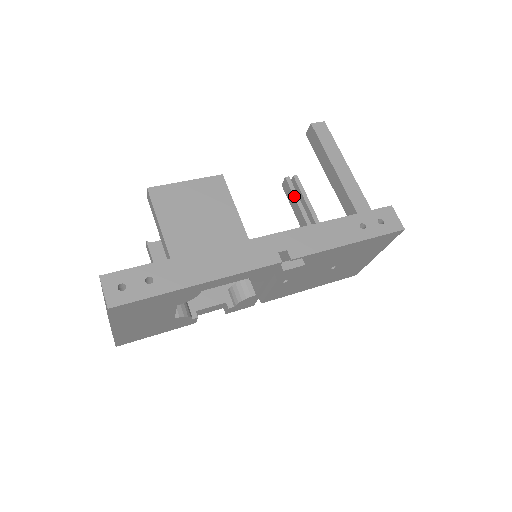
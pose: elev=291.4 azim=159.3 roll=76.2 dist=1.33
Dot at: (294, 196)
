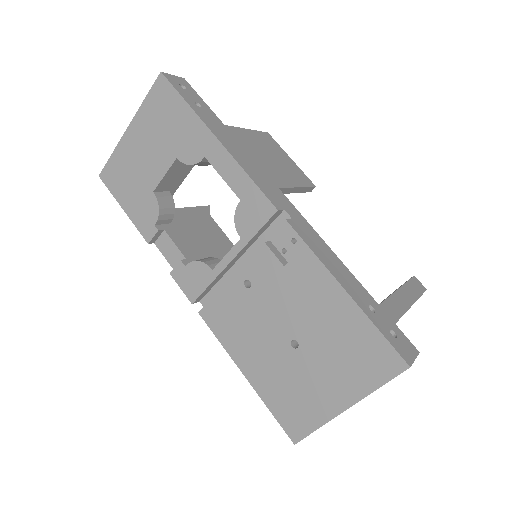
Dot at: occluded
